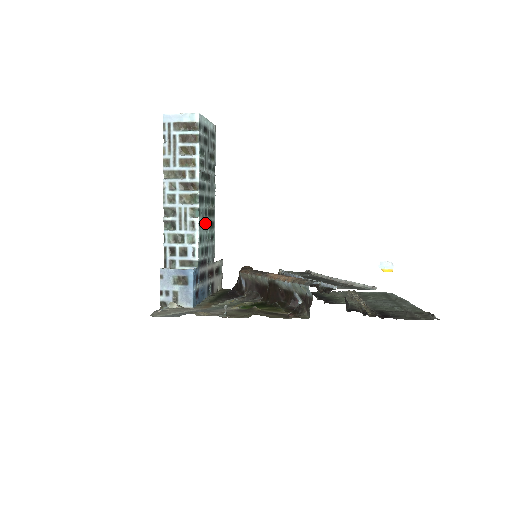
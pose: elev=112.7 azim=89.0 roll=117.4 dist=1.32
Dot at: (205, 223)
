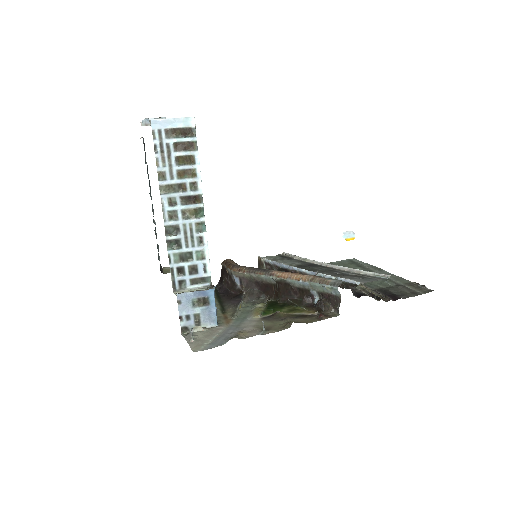
Dot at: occluded
